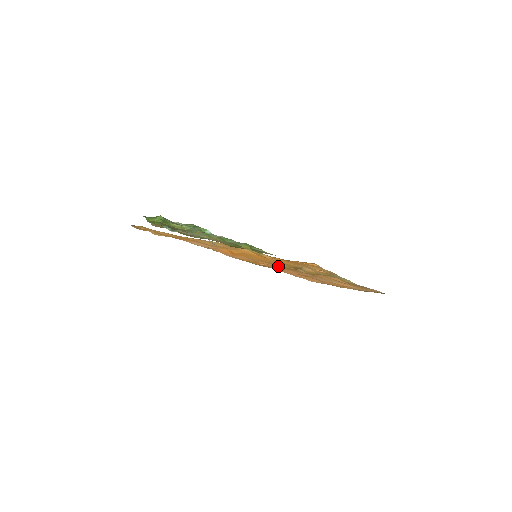
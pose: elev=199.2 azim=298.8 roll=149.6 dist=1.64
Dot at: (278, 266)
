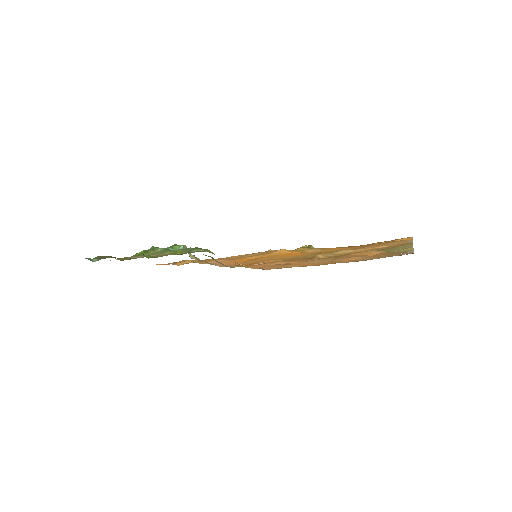
Dot at: (289, 260)
